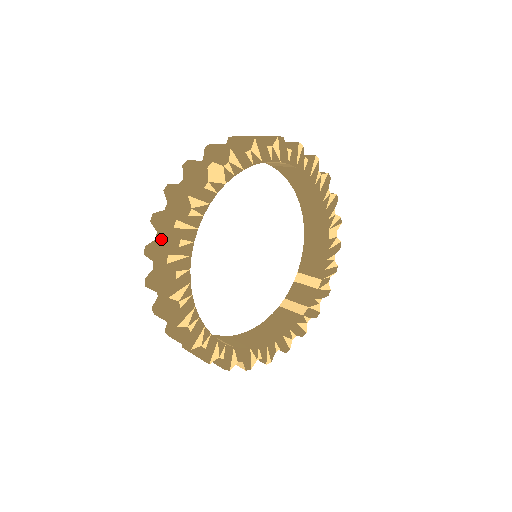
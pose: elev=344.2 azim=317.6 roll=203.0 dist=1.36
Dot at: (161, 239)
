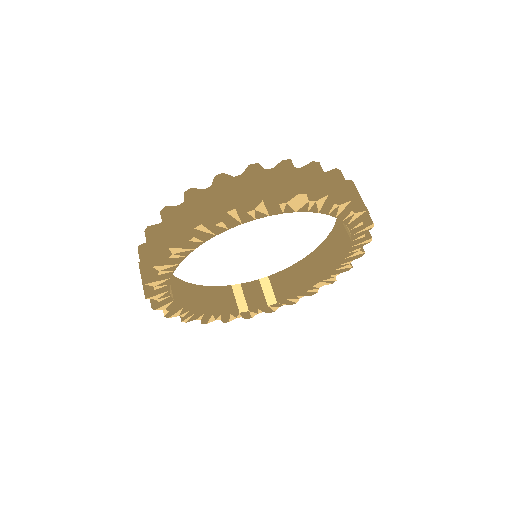
Dot at: (208, 197)
